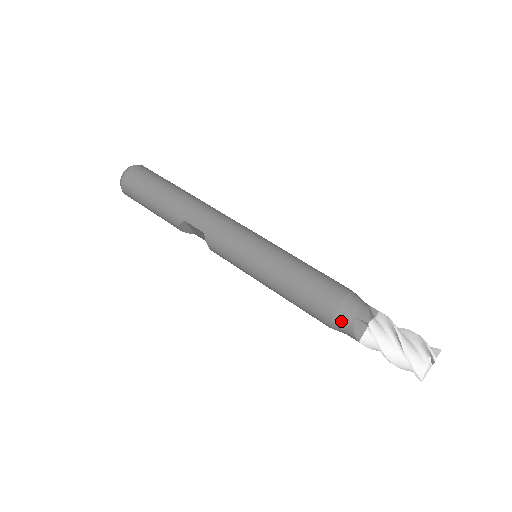
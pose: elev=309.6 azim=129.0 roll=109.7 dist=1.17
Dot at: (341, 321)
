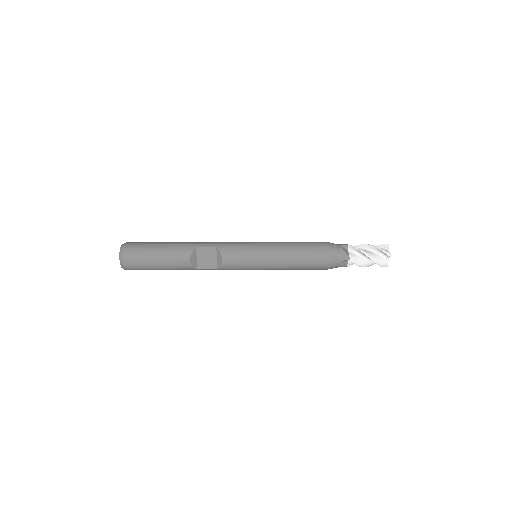
Dot at: (334, 249)
